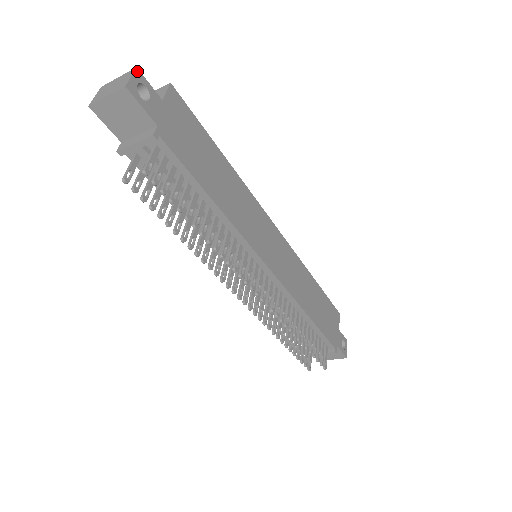
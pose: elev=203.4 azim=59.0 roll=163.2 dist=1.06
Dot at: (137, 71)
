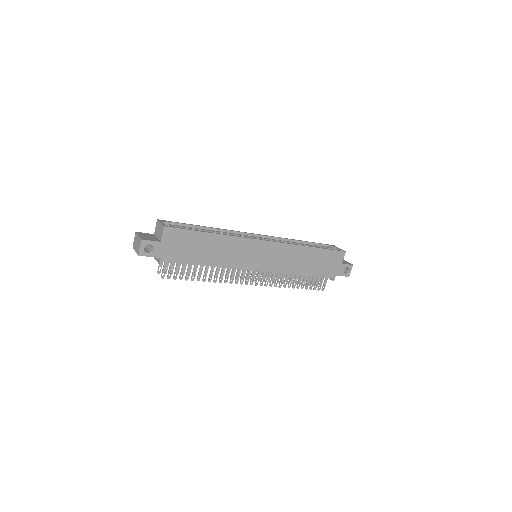
Dot at: (142, 241)
